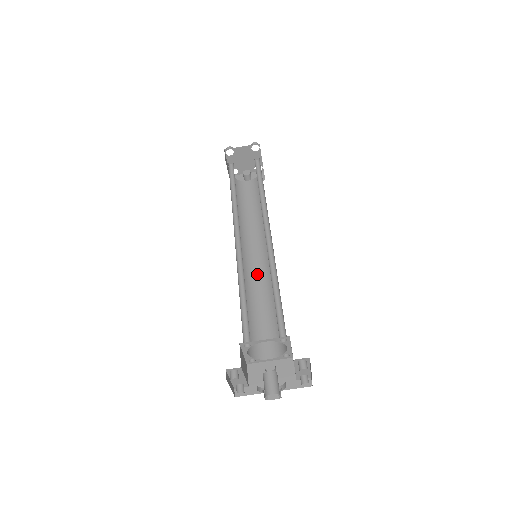
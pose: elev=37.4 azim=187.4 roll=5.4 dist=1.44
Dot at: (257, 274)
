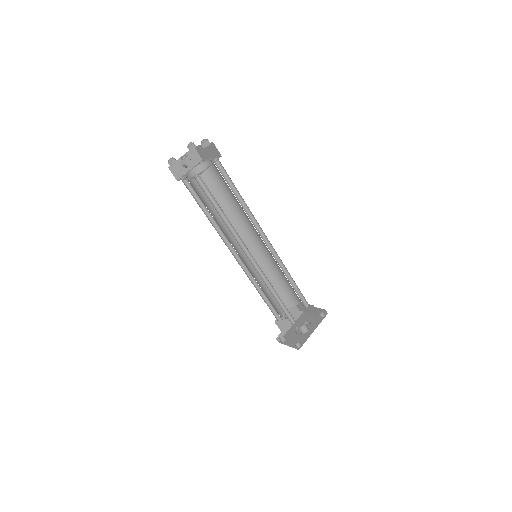
Dot at: occluded
